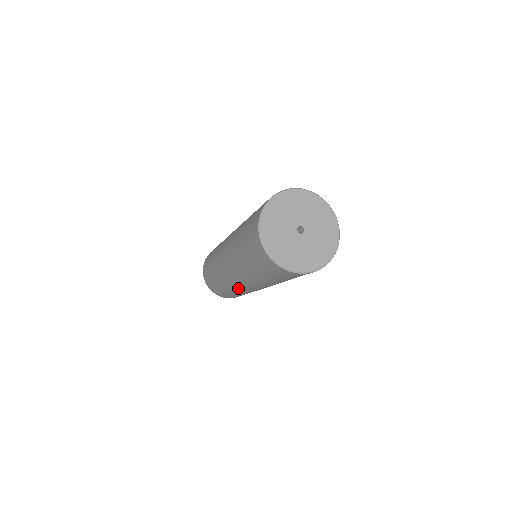
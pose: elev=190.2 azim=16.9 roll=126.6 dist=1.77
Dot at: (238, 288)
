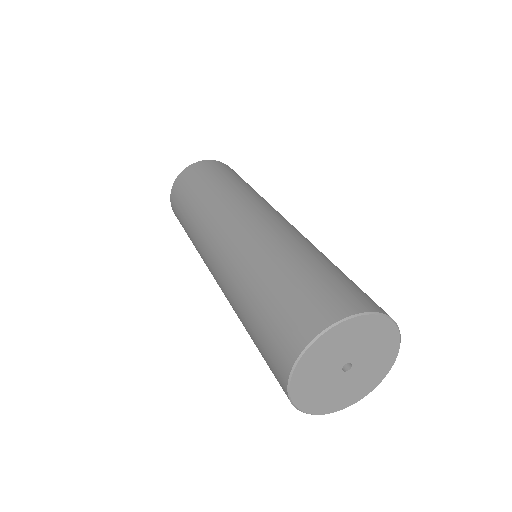
Dot at: occluded
